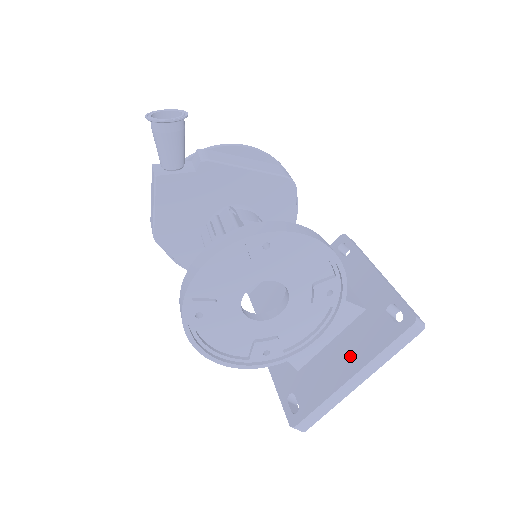
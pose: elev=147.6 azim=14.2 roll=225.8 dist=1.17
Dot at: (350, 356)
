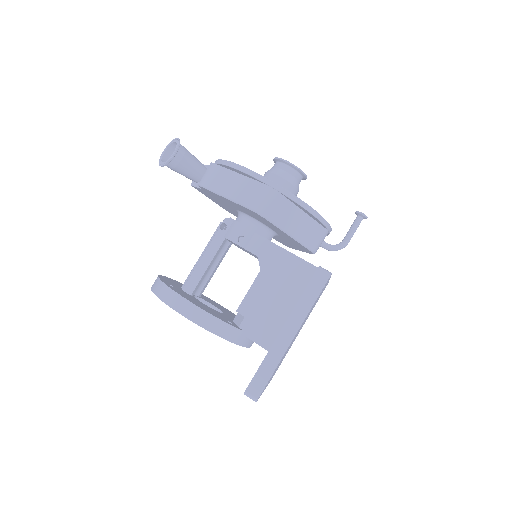
Dot at: occluded
